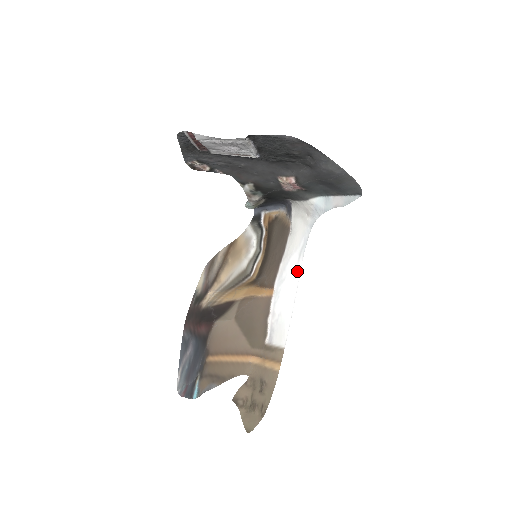
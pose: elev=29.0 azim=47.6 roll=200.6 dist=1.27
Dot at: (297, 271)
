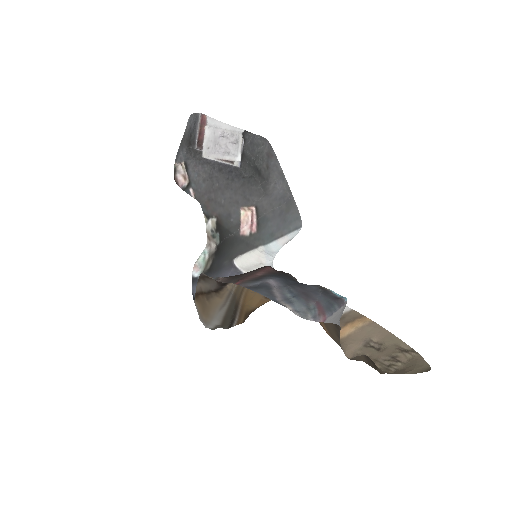
Dot at: occluded
